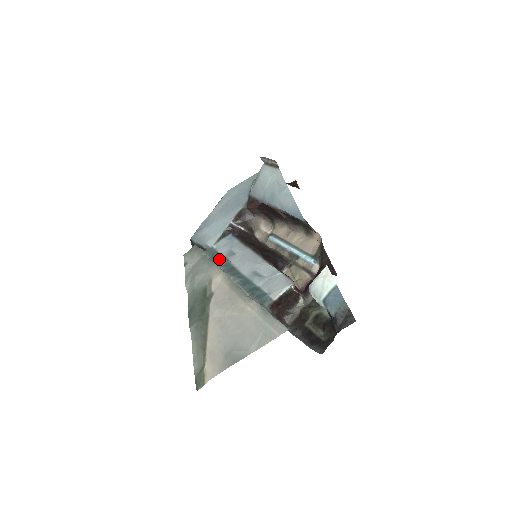
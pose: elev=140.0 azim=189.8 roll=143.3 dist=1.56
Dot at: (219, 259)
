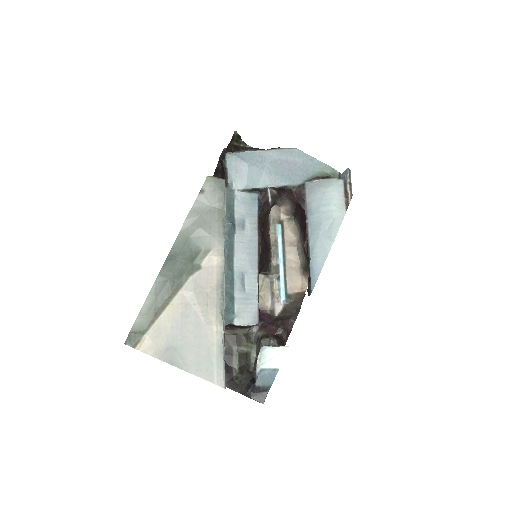
Dot at: (230, 223)
